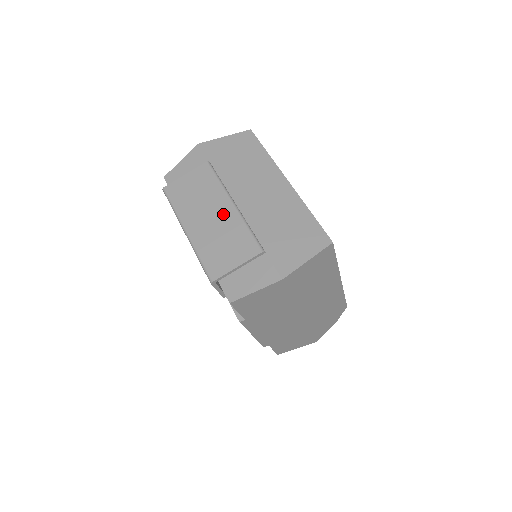
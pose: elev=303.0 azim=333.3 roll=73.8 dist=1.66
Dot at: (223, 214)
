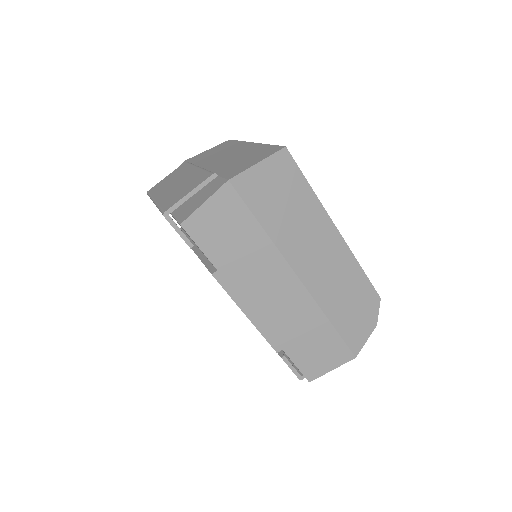
Dot at: (188, 176)
